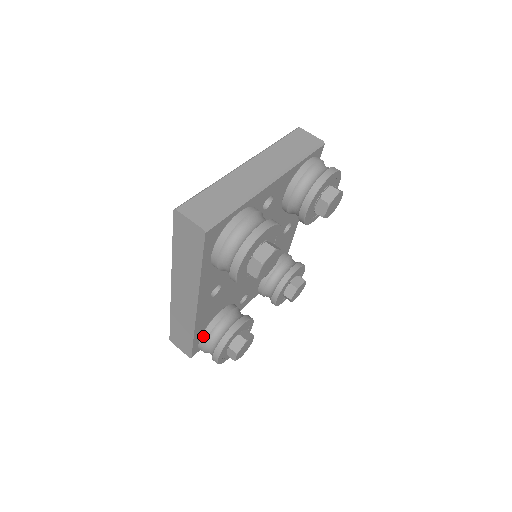
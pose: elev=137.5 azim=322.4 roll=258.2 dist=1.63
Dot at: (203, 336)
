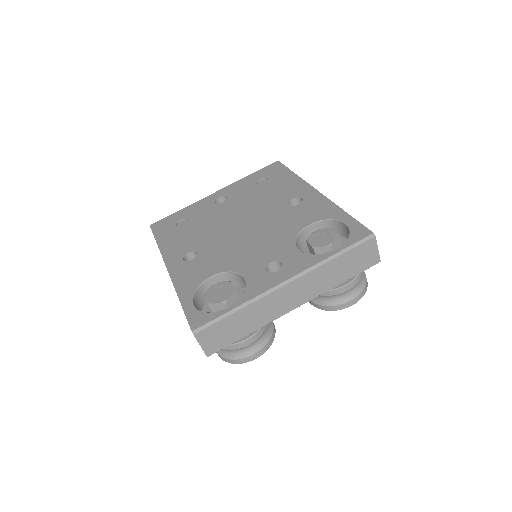
Dot at: occluded
